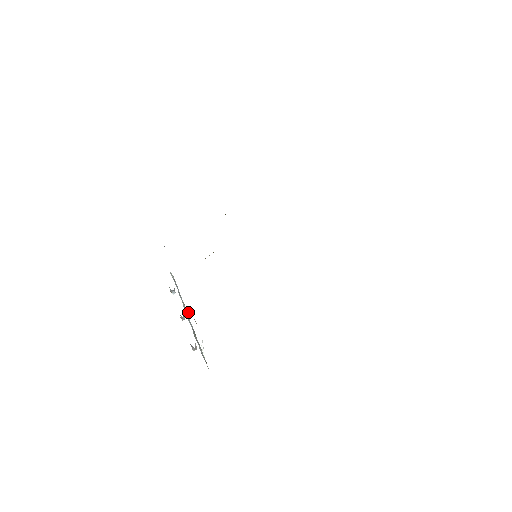
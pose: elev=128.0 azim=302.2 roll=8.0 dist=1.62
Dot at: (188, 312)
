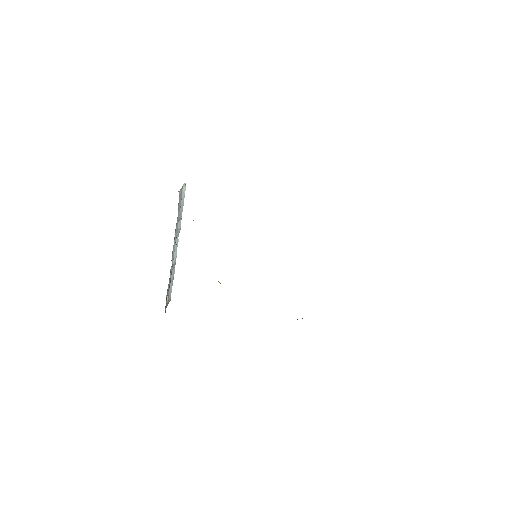
Dot at: occluded
